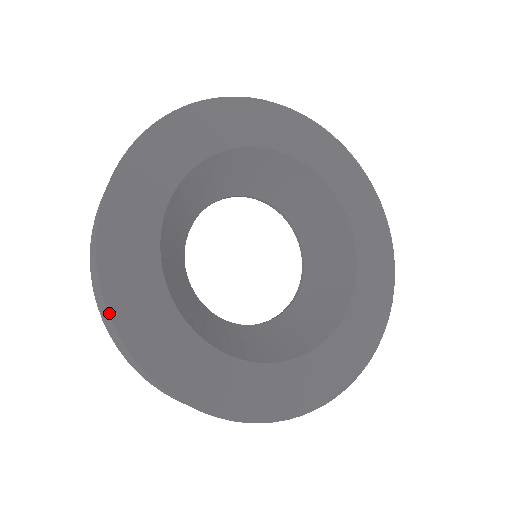
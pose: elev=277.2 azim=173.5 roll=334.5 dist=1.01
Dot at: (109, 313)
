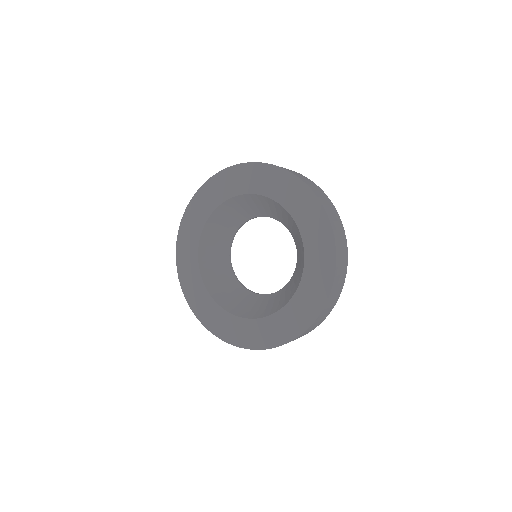
Dot at: (178, 276)
